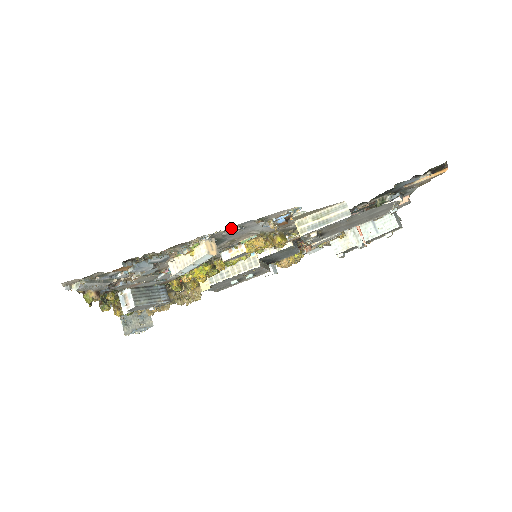
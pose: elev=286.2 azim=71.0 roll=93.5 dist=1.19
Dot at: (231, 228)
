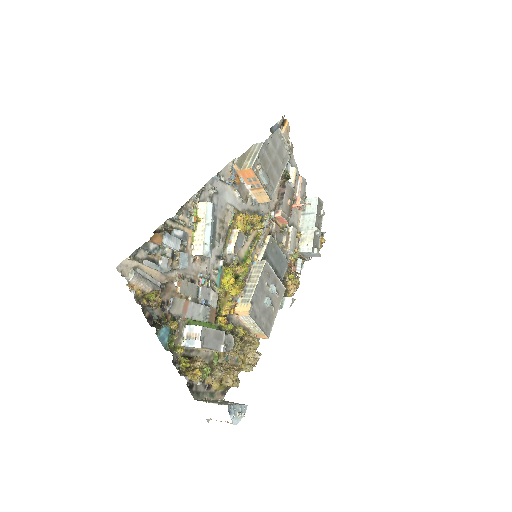
Dot at: (207, 189)
